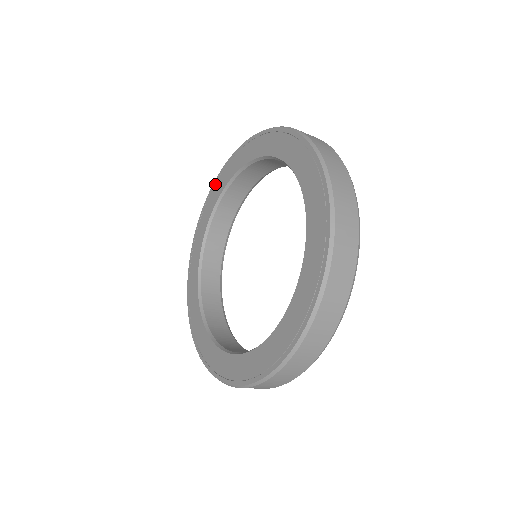
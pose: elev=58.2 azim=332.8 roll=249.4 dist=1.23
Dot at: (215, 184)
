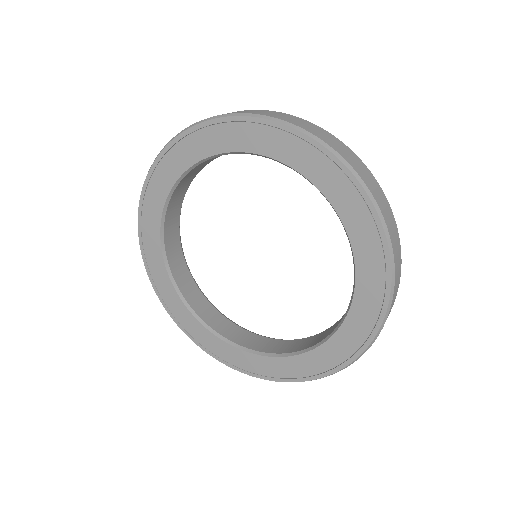
Dot at: (179, 142)
